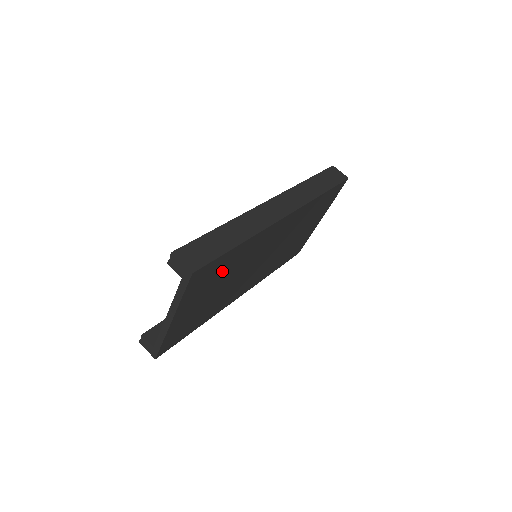
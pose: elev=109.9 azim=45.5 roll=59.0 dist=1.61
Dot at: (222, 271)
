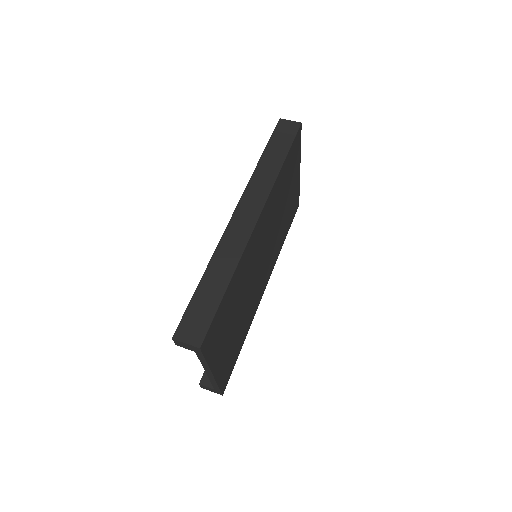
Dot at: (229, 309)
